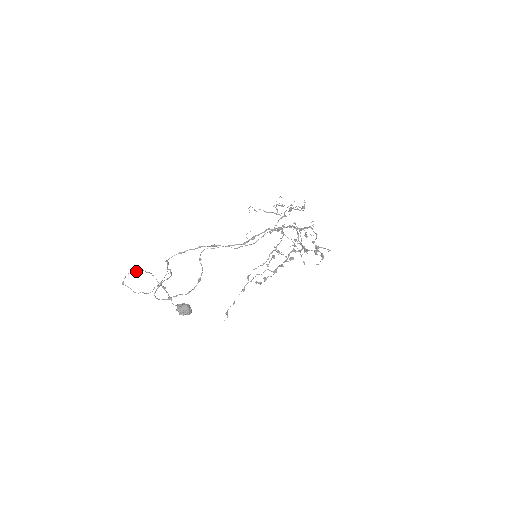
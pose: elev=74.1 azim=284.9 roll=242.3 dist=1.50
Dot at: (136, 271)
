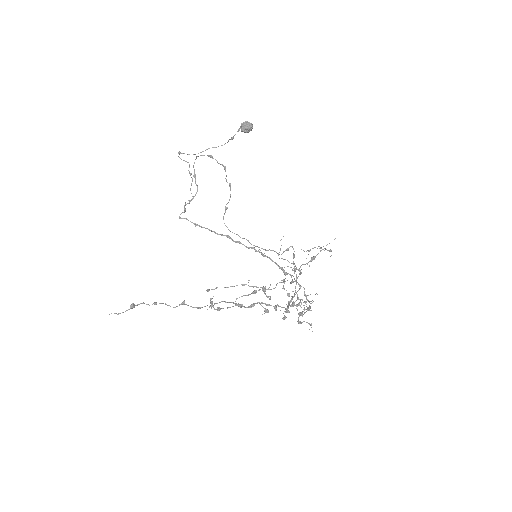
Dot at: (207, 149)
